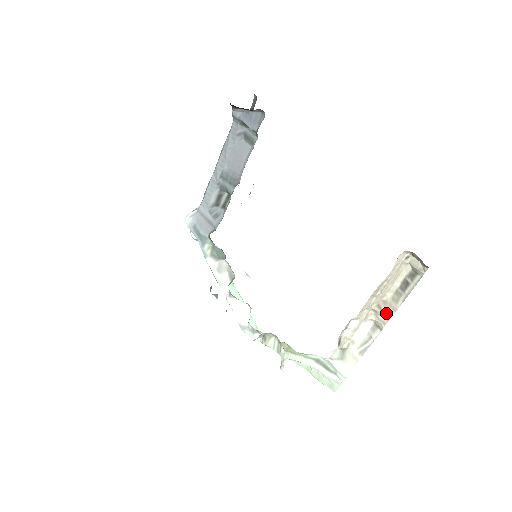
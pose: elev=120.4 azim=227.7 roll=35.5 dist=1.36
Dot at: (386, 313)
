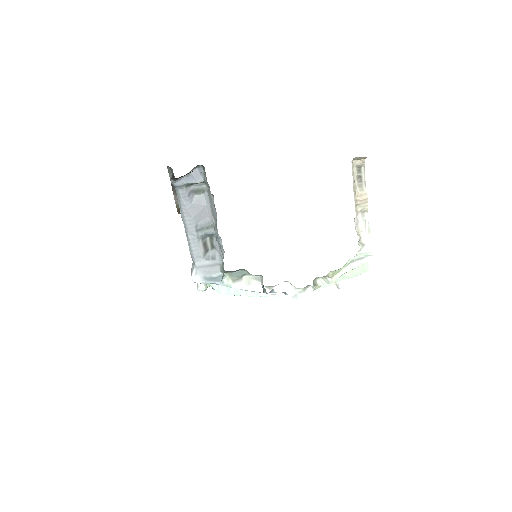
Dot at: (364, 200)
